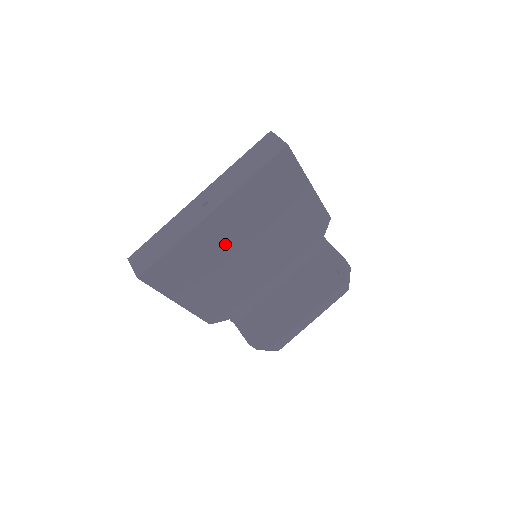
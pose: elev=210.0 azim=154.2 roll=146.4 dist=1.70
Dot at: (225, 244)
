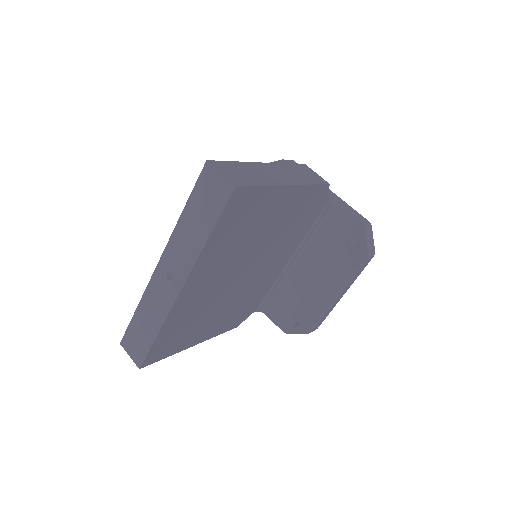
Dot at: (214, 290)
